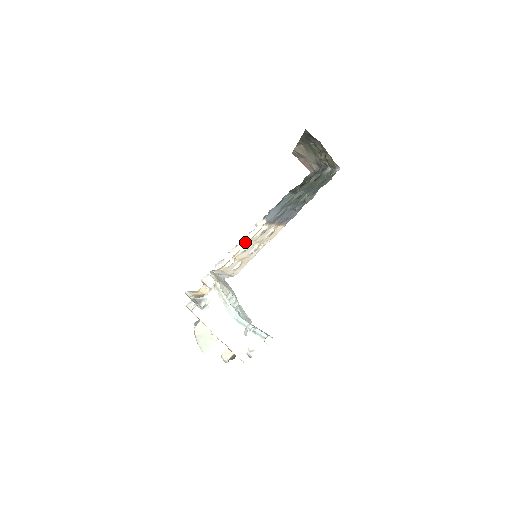
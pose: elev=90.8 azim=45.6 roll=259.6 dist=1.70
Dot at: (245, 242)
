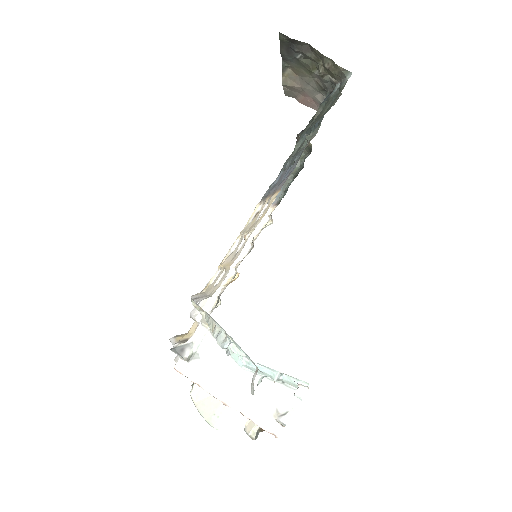
Dot at: occluded
